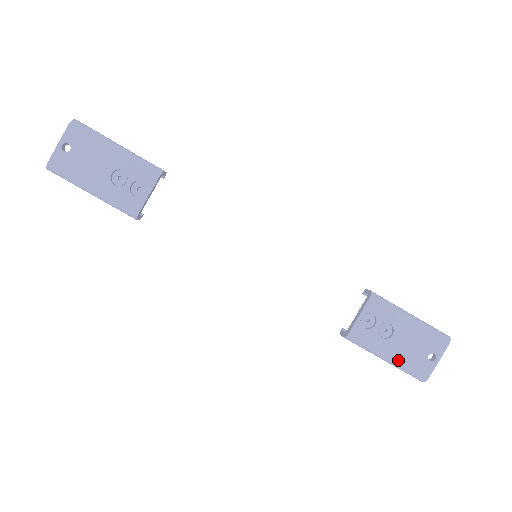
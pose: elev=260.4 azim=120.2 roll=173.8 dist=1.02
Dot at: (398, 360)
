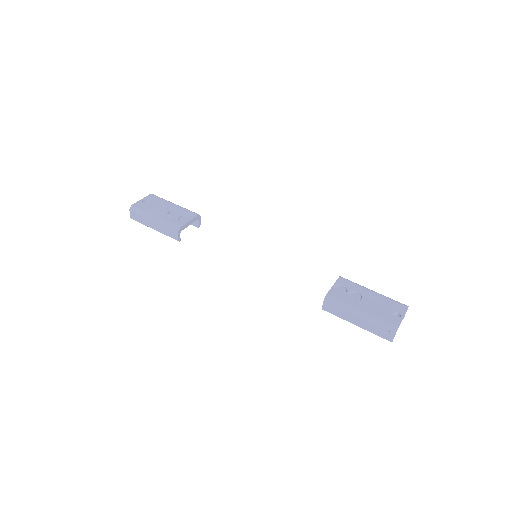
Dot at: (370, 313)
